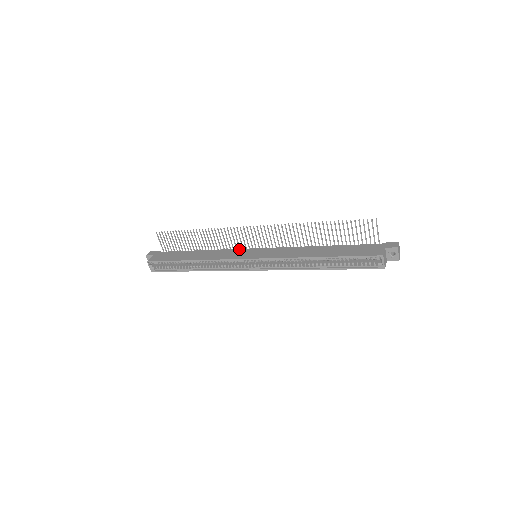
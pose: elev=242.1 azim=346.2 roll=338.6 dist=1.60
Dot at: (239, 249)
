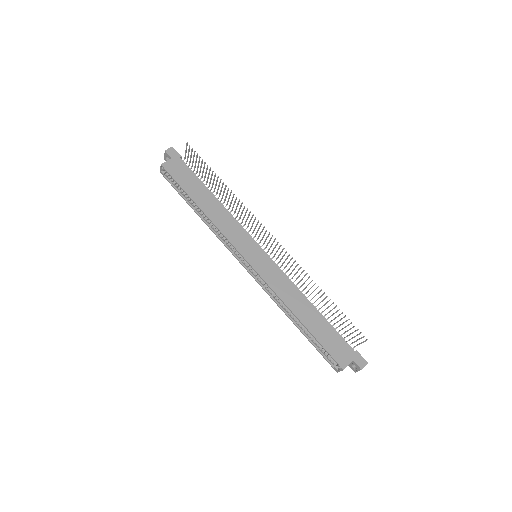
Dot at: (248, 234)
